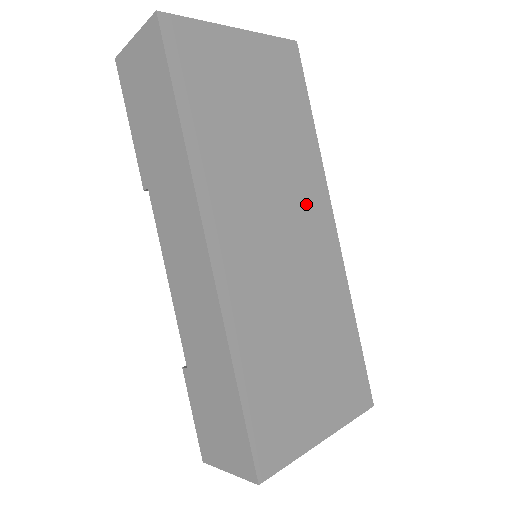
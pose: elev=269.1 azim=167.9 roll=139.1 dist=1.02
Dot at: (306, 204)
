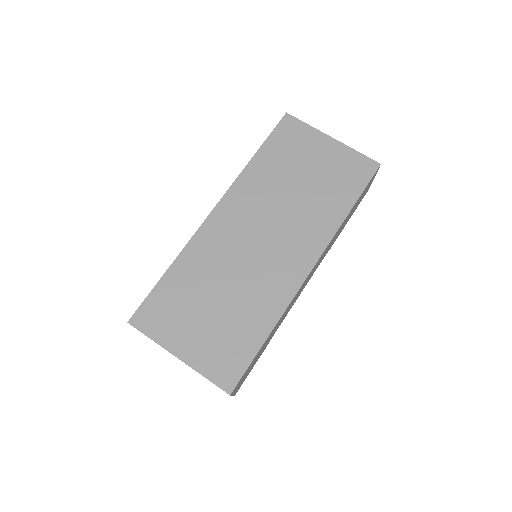
Dot at: (298, 241)
